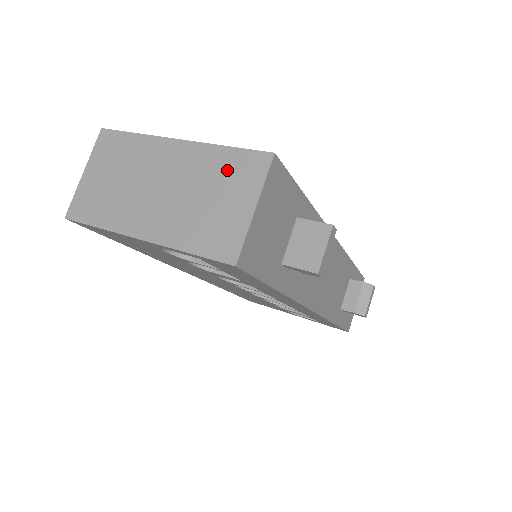
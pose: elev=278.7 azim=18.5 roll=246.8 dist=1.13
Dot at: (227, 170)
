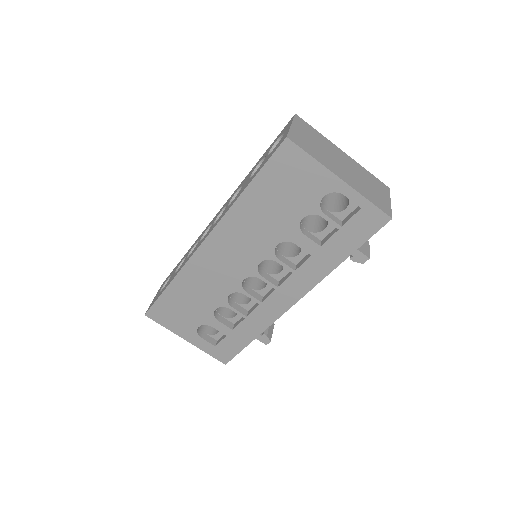
Dot at: (372, 180)
